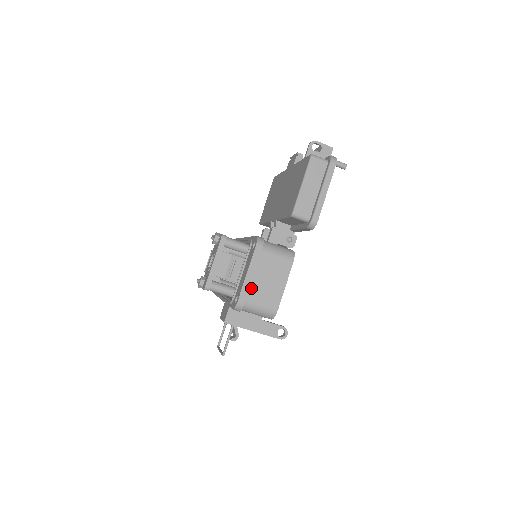
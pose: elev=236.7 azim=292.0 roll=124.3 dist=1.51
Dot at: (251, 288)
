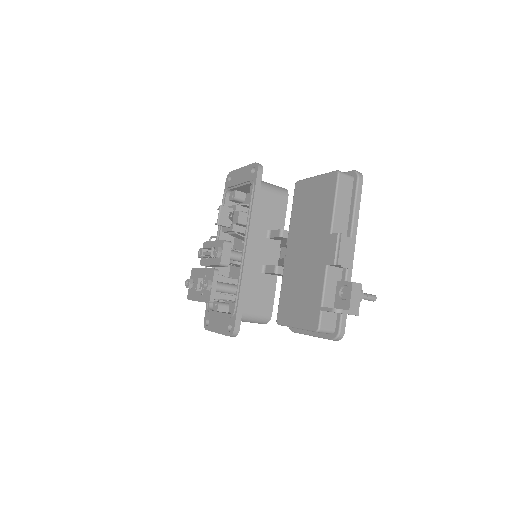
Dot at: occluded
